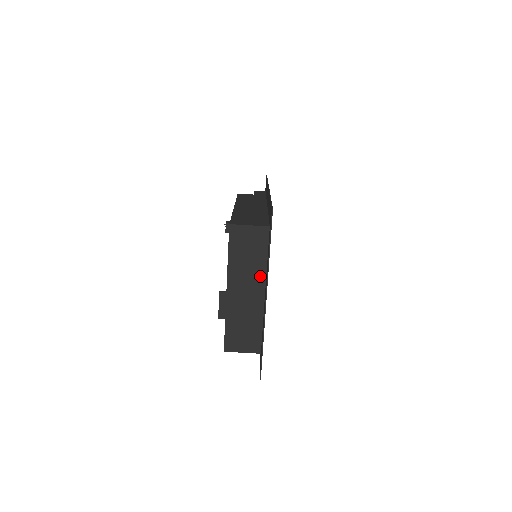
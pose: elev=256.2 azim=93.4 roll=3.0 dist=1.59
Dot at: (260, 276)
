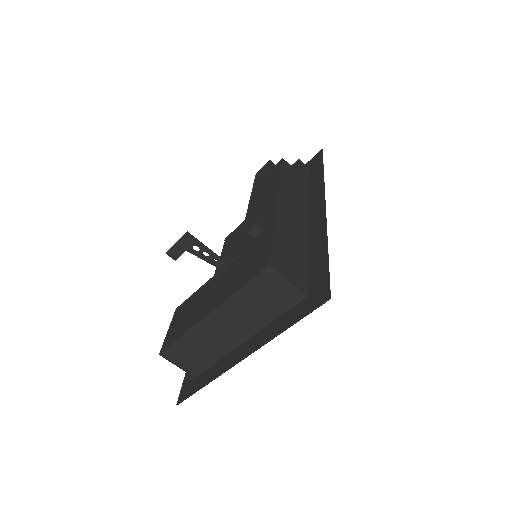
Dot at: (255, 326)
